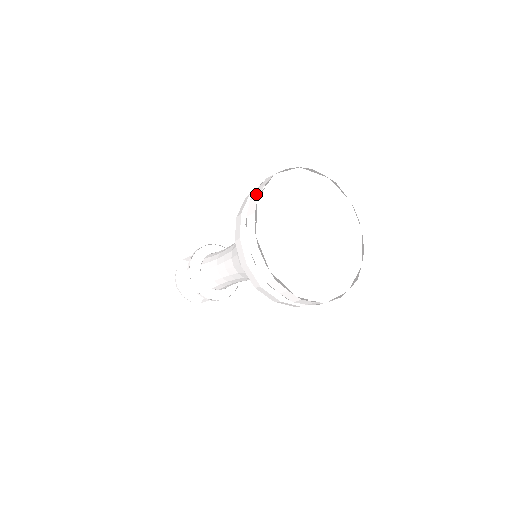
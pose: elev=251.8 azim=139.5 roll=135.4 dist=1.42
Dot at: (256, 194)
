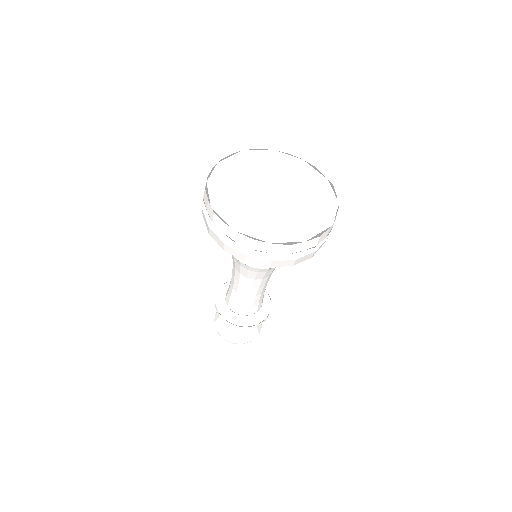
Dot at: occluded
